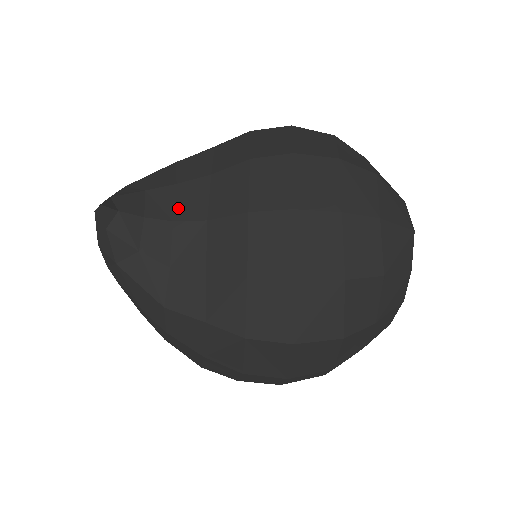
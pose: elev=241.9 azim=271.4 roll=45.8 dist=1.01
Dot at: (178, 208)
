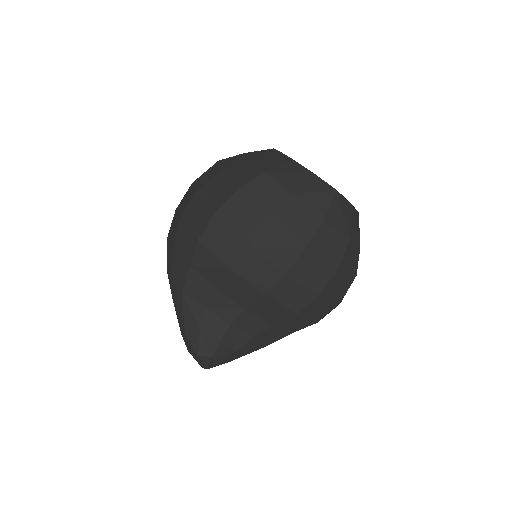
Dot at: (224, 317)
